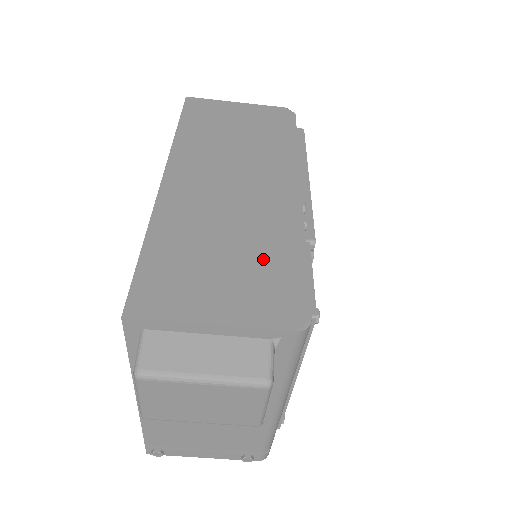
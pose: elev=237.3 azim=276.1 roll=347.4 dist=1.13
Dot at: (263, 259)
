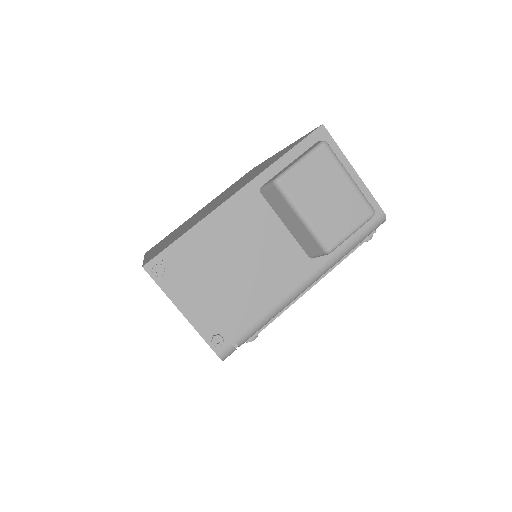
Dot at: occluded
